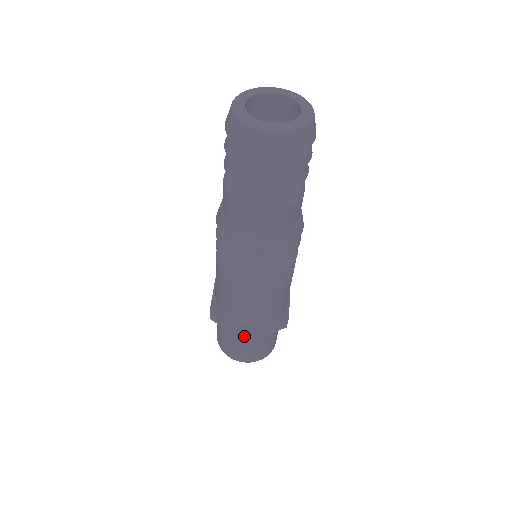
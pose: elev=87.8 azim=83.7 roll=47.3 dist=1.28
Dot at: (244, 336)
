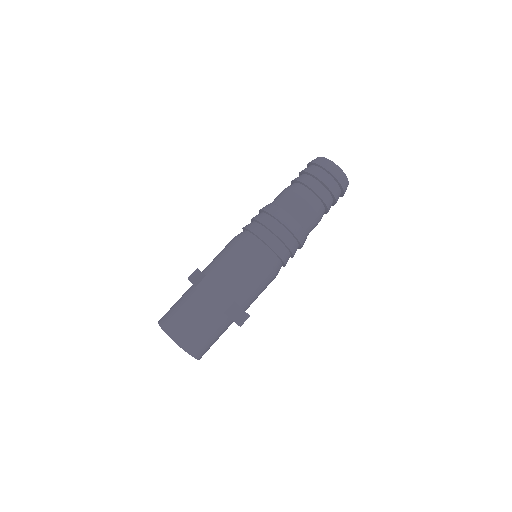
Dot at: (200, 280)
